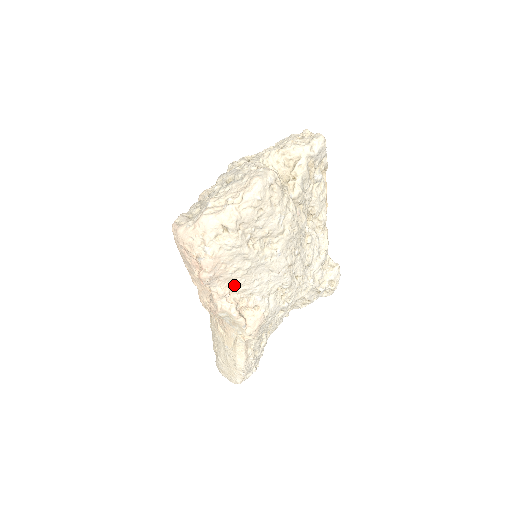
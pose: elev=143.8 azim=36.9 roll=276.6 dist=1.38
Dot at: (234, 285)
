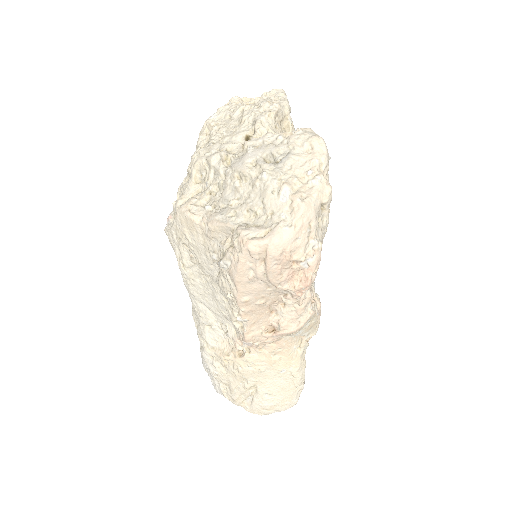
Dot at: occluded
